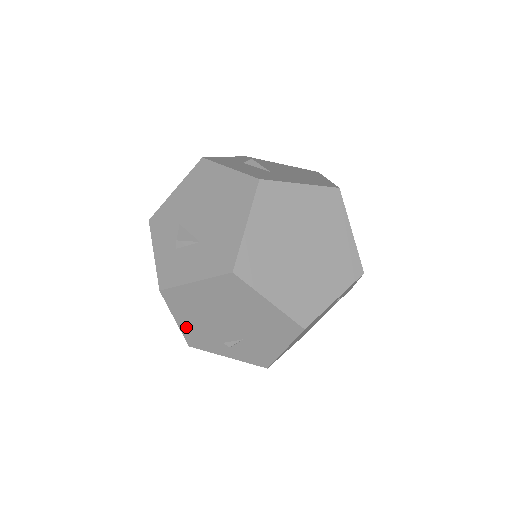
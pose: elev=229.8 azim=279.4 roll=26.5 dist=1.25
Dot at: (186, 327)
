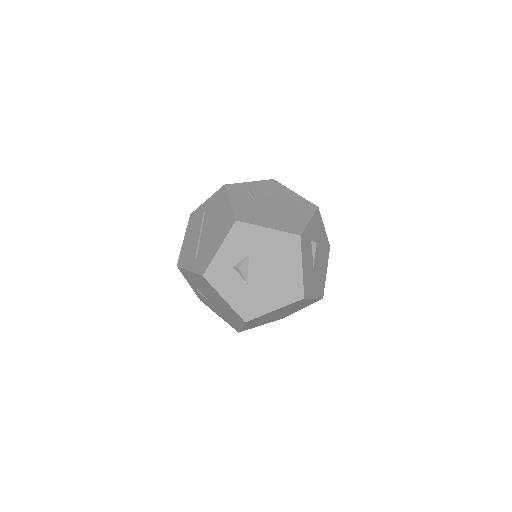
Dot at: (189, 274)
